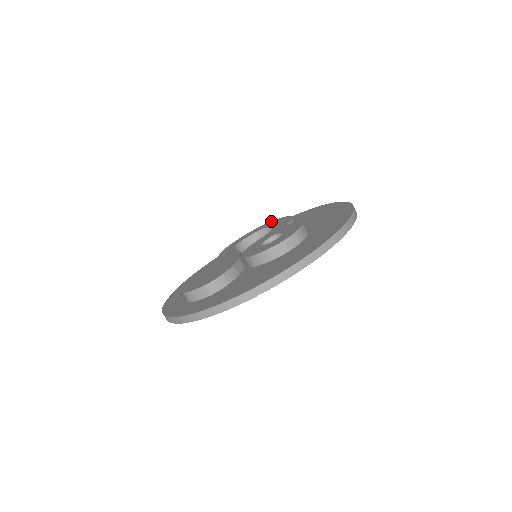
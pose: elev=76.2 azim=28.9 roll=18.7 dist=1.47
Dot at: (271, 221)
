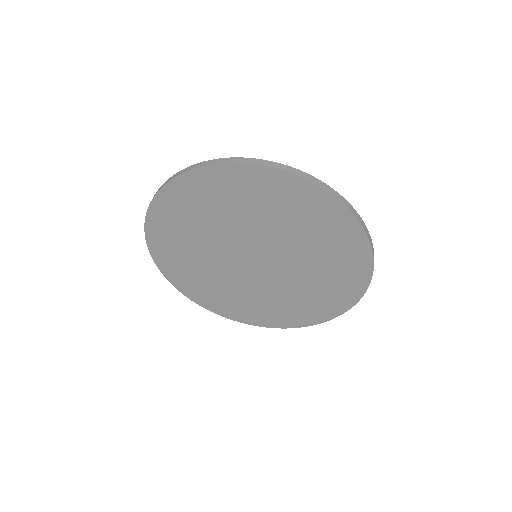
Dot at: occluded
